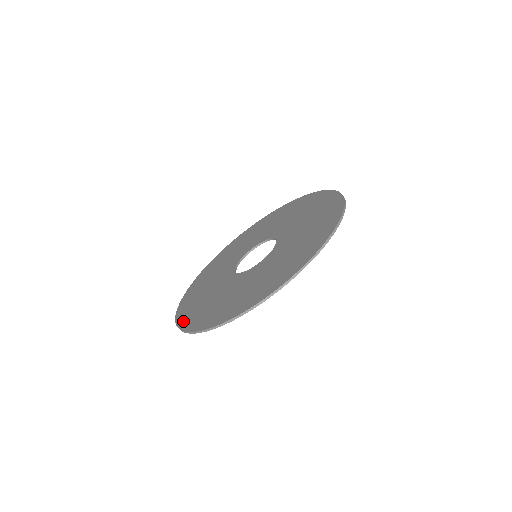
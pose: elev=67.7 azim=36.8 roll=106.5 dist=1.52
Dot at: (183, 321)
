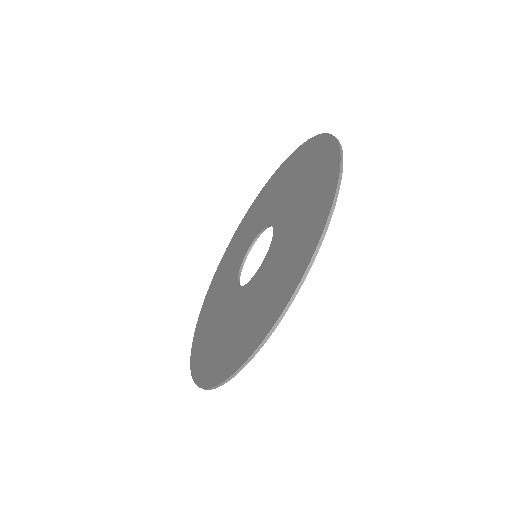
Dot at: (201, 314)
